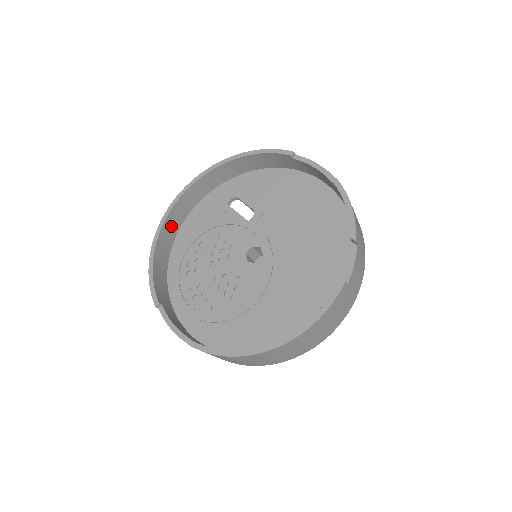
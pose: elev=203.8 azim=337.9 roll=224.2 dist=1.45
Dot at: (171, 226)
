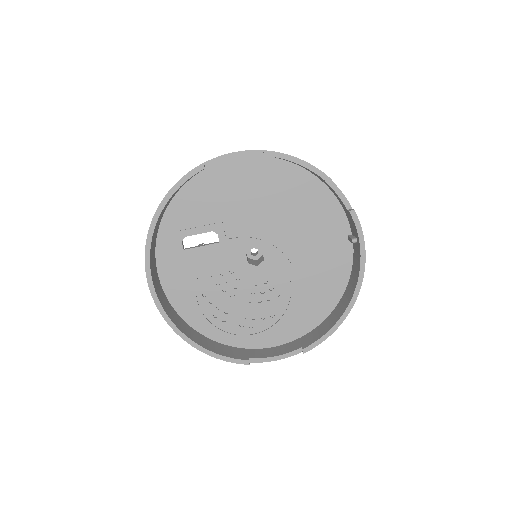
Dot at: (170, 313)
